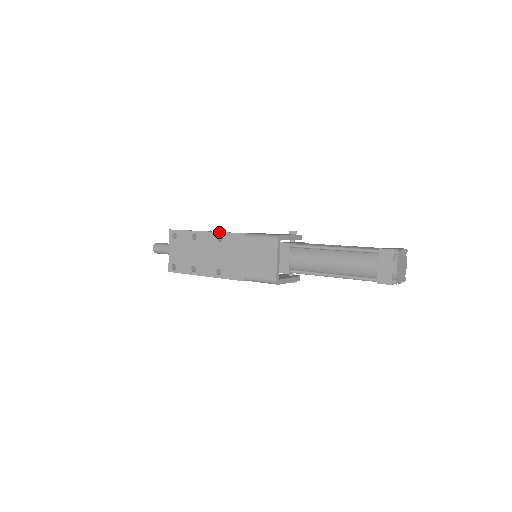
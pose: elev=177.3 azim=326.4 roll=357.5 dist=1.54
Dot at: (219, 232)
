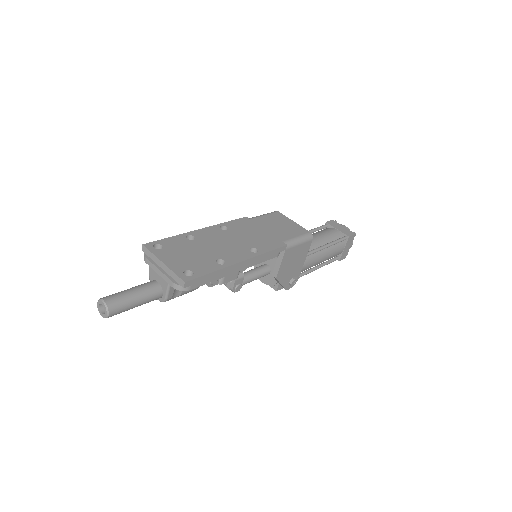
Dot at: (218, 224)
